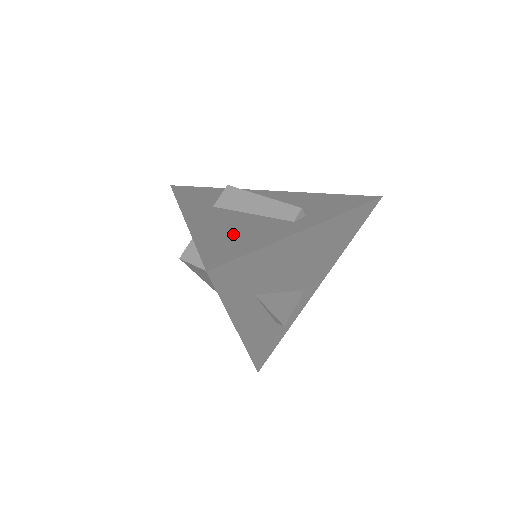
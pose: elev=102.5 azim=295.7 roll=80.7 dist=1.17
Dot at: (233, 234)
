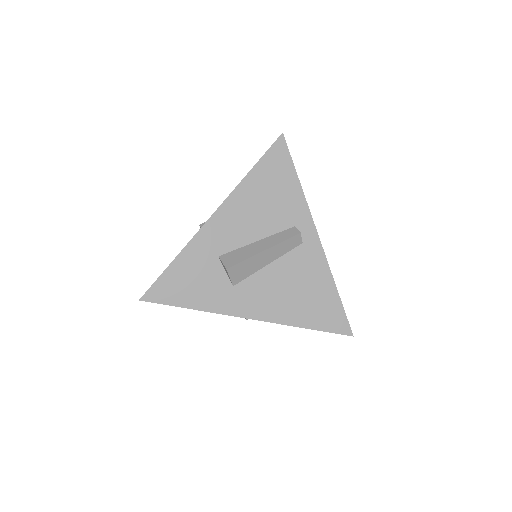
Dot at: (305, 297)
